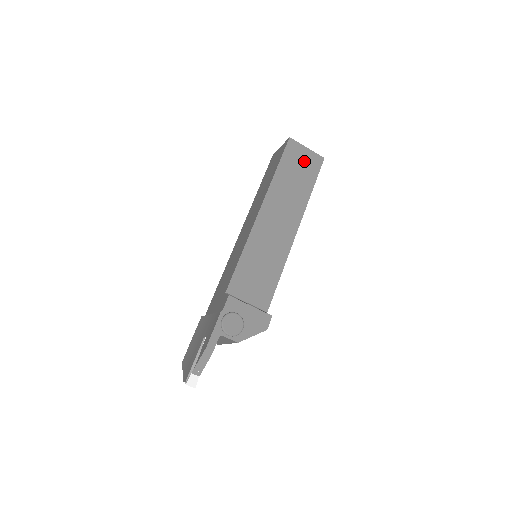
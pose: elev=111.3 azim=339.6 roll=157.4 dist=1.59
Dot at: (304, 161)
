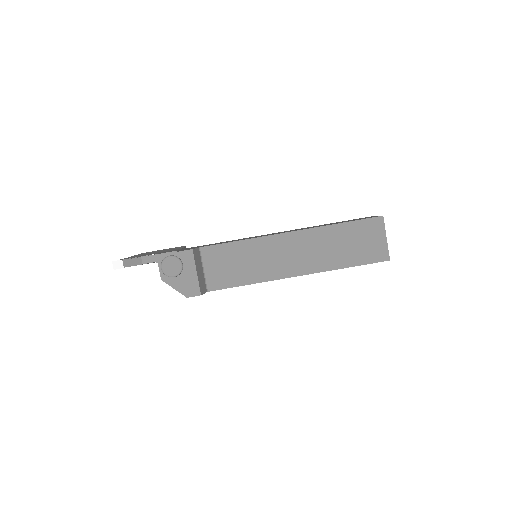
Dot at: (370, 243)
